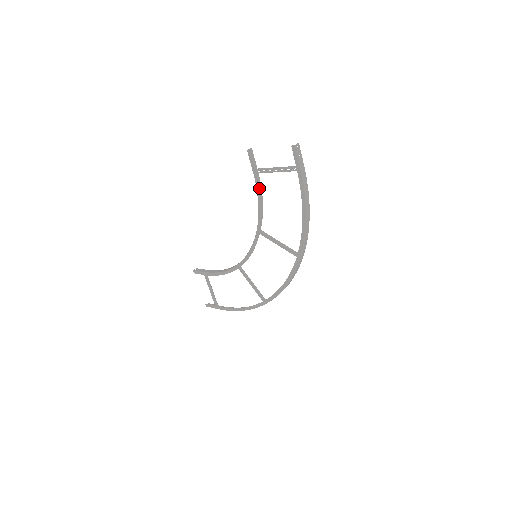
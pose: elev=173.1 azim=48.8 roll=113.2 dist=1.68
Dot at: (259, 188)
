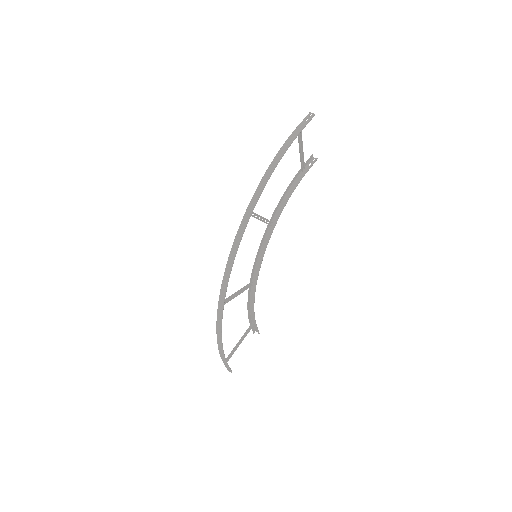
Dot at: (293, 179)
